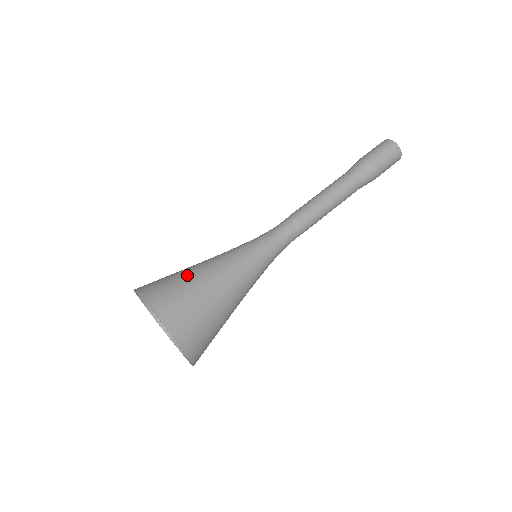
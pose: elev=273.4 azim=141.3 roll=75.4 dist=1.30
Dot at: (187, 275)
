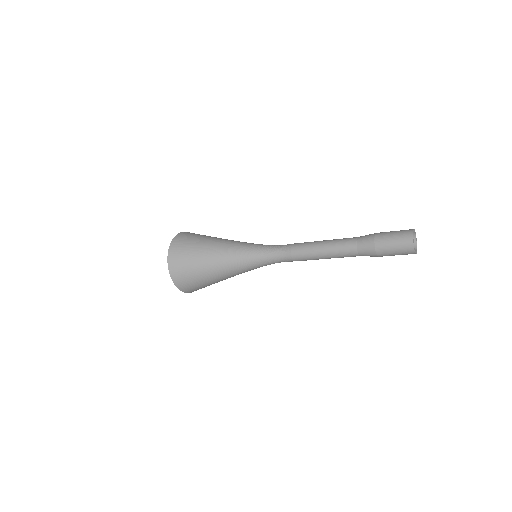
Dot at: (199, 264)
